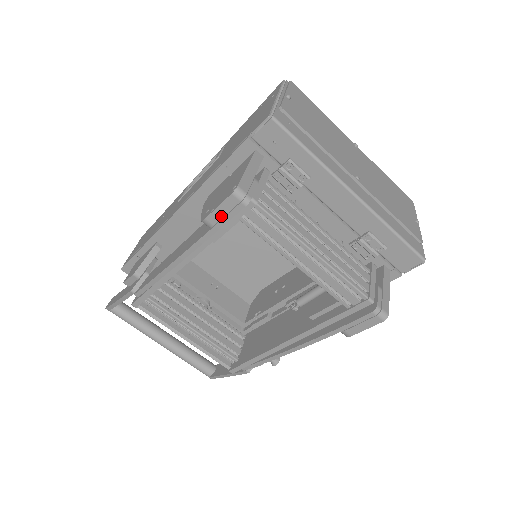
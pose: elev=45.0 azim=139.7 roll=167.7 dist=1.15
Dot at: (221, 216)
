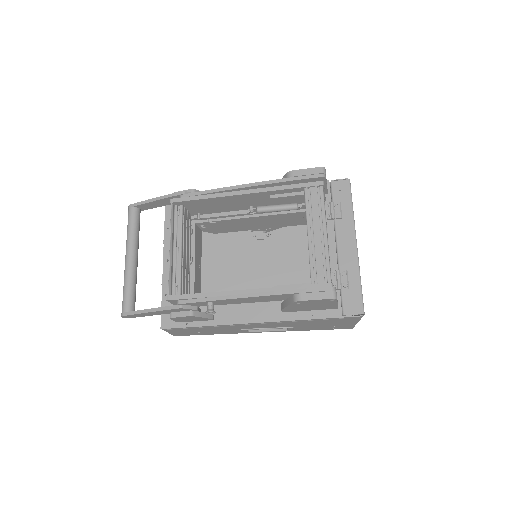
Dot at: (303, 174)
